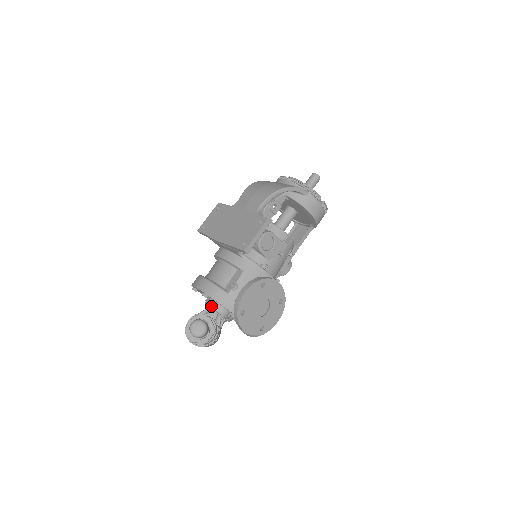
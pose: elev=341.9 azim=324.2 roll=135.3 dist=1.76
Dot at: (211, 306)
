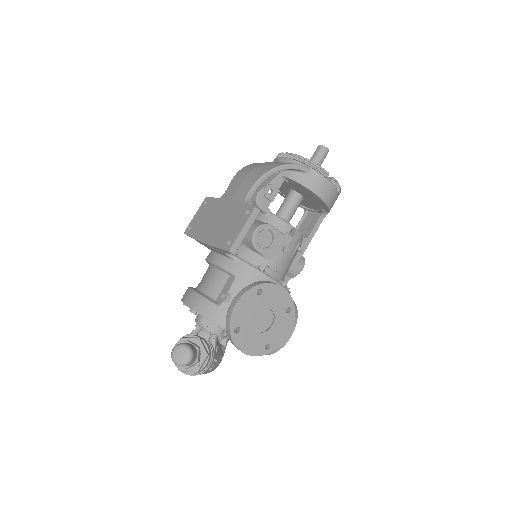
Dot at: (200, 324)
